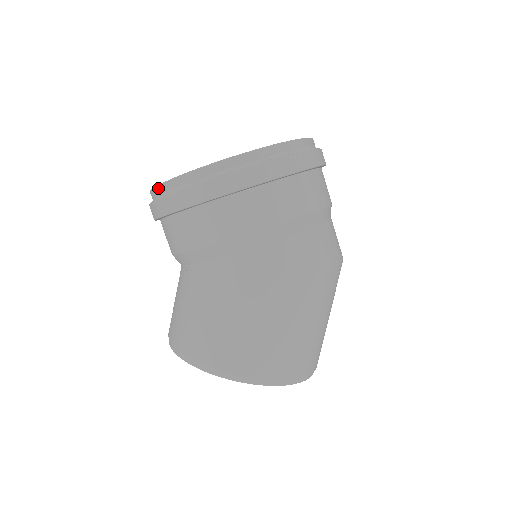
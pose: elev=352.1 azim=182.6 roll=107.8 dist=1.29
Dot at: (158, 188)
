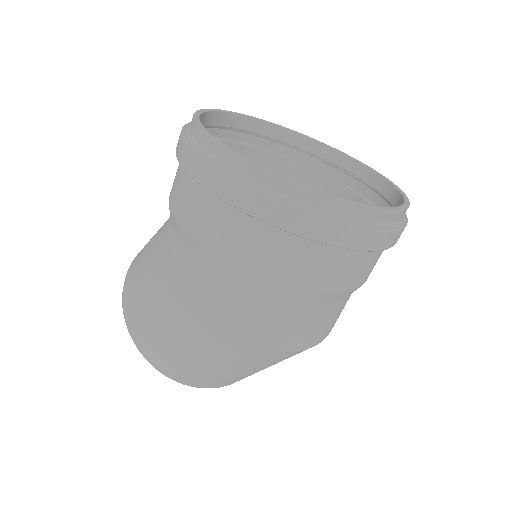
Dot at: occluded
